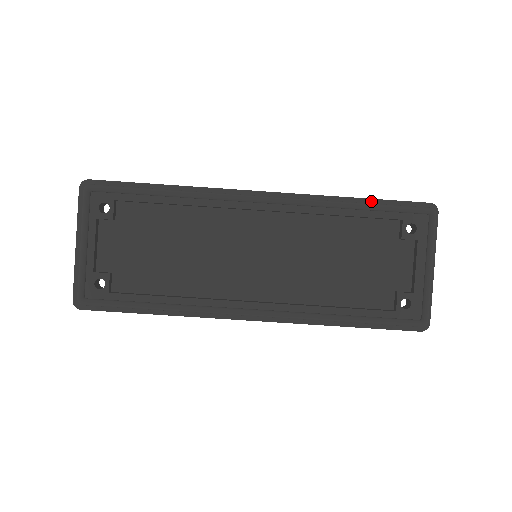
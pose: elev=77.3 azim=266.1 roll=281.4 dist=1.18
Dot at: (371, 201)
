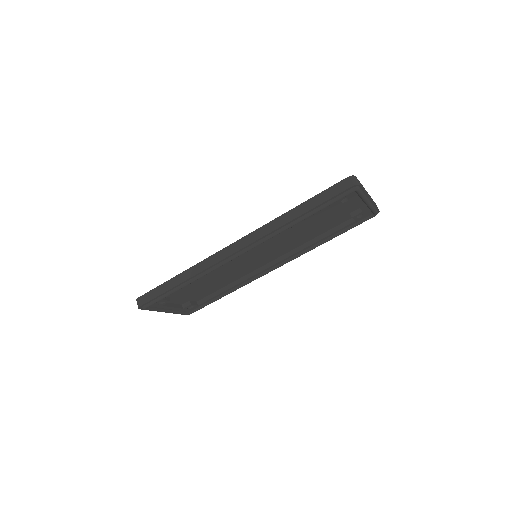
Dot at: (309, 211)
